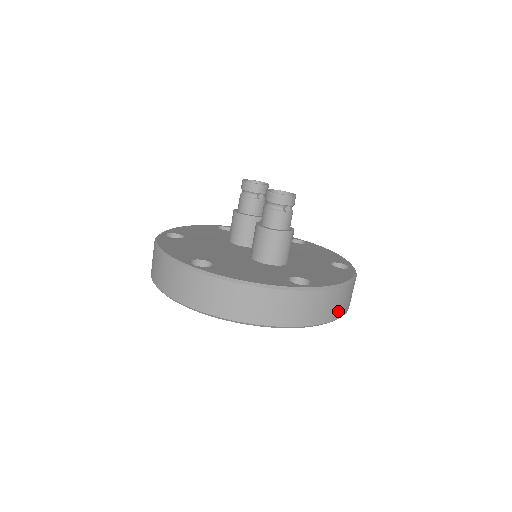
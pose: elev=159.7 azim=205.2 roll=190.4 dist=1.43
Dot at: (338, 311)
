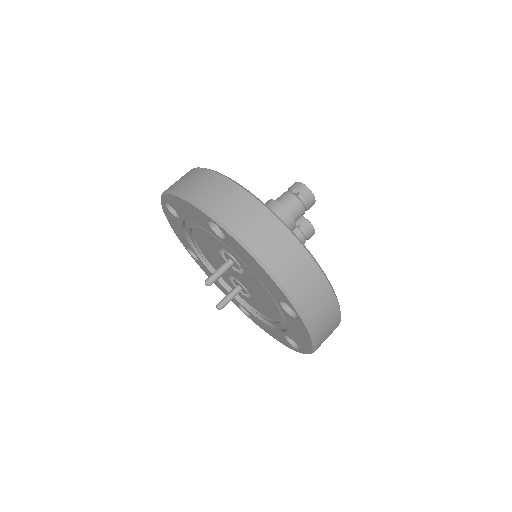
Dot at: (264, 249)
